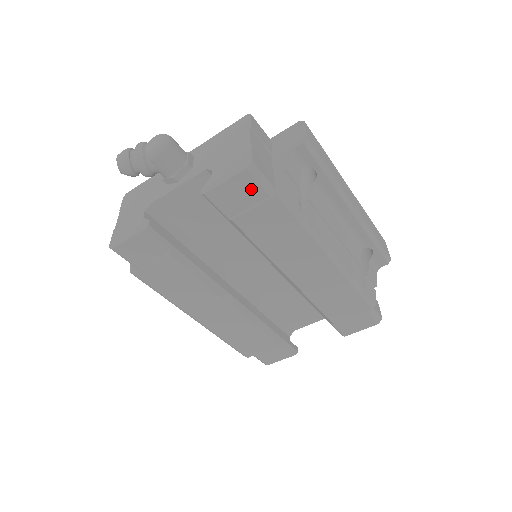
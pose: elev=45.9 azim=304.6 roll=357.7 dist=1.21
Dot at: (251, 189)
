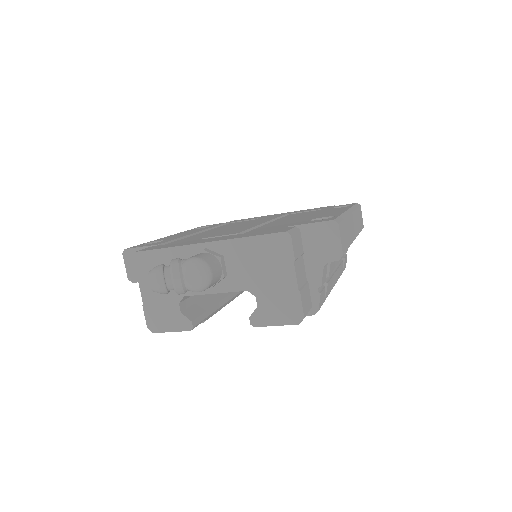
Dot at: occluded
